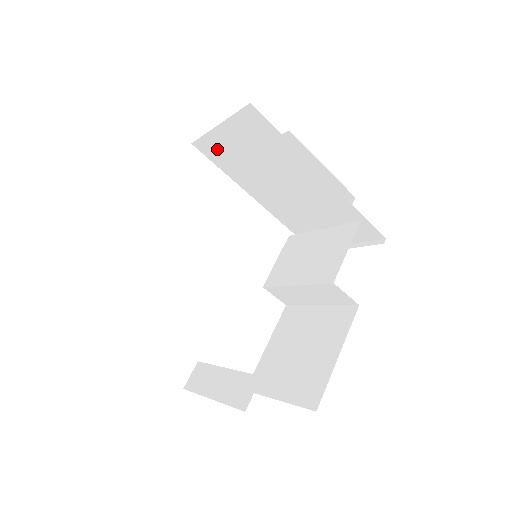
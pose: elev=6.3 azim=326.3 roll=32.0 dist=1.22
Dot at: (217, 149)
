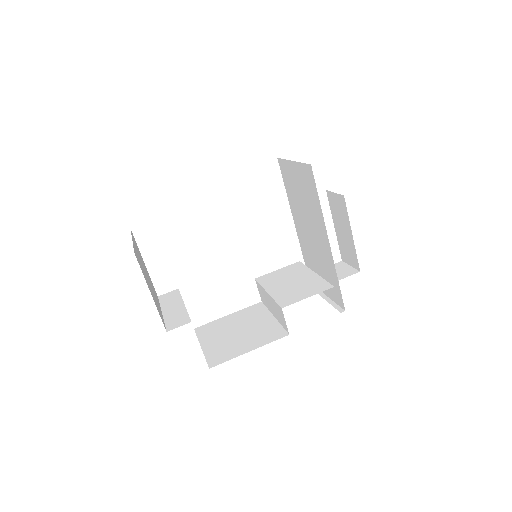
Dot at: (288, 173)
